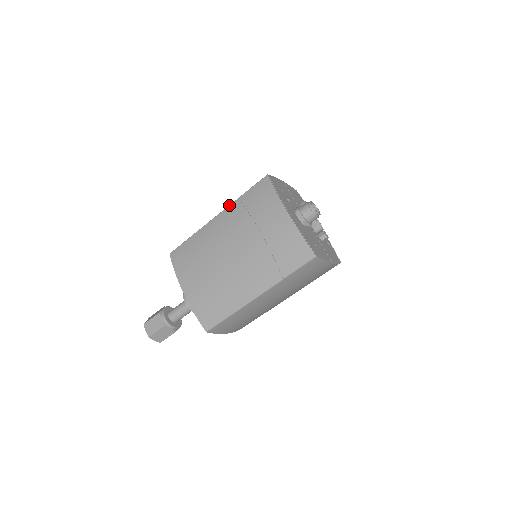
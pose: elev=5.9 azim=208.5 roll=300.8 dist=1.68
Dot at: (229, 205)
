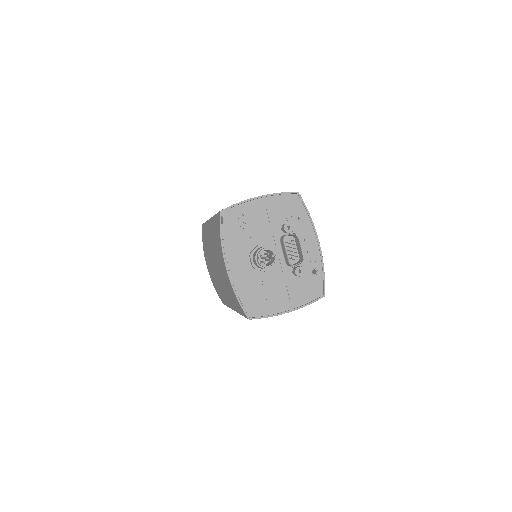
Dot at: (212, 217)
